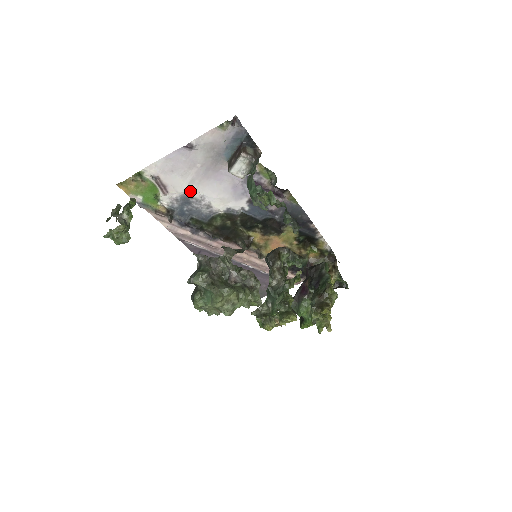
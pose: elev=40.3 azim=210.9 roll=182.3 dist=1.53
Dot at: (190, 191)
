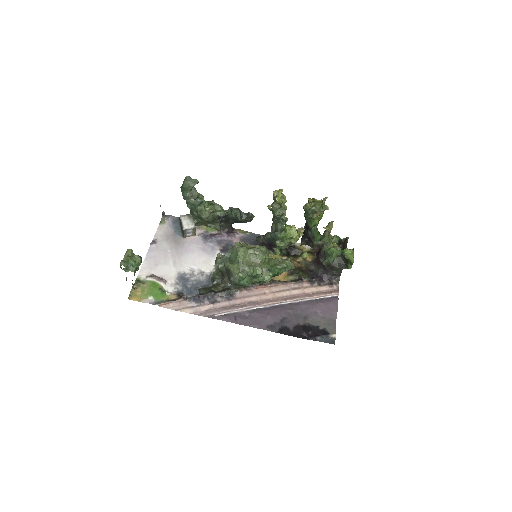
Dot at: (180, 271)
